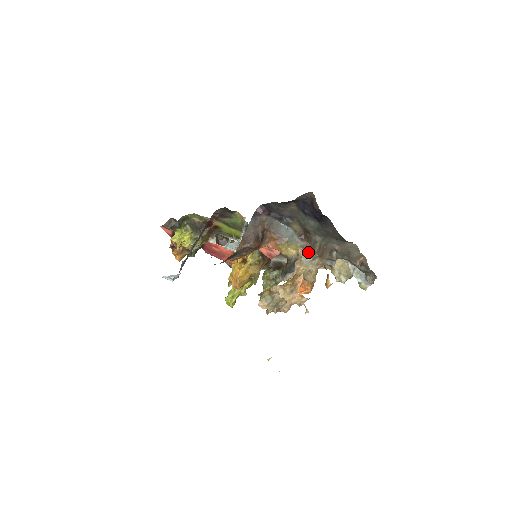
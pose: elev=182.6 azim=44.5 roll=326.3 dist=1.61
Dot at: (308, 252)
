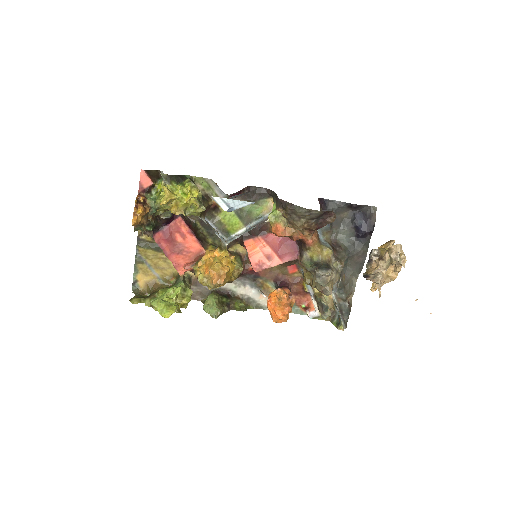
Dot at: (333, 264)
